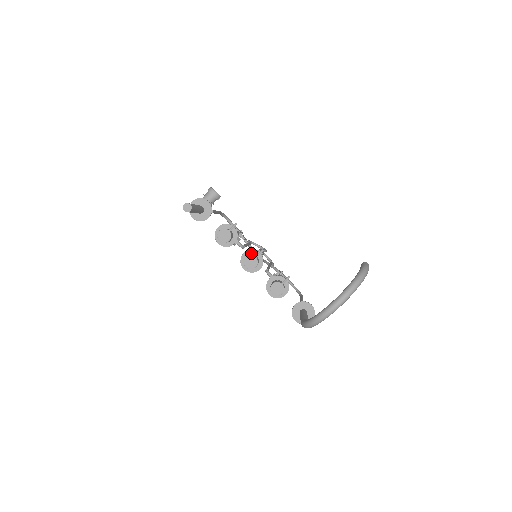
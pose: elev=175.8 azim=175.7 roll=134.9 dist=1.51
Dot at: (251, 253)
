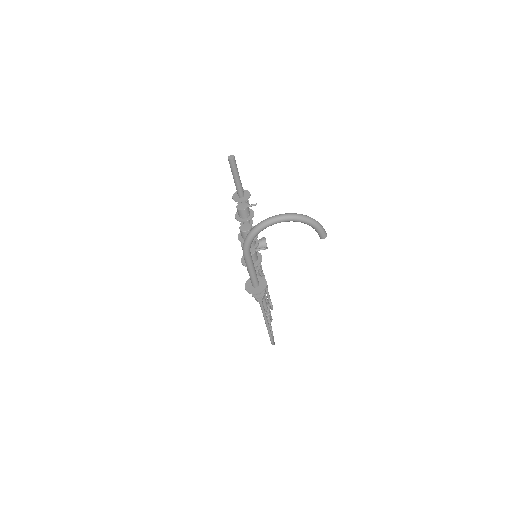
Dot at: occluded
